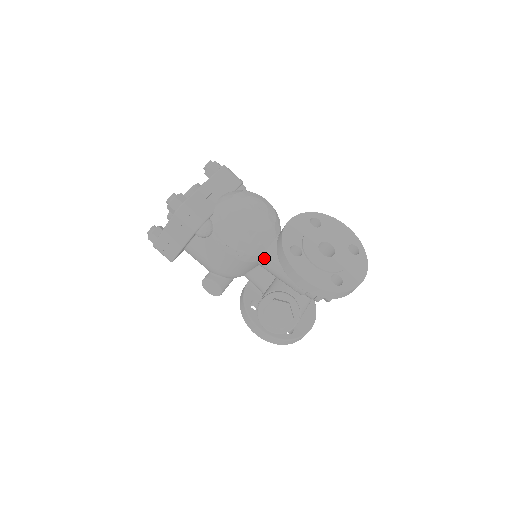
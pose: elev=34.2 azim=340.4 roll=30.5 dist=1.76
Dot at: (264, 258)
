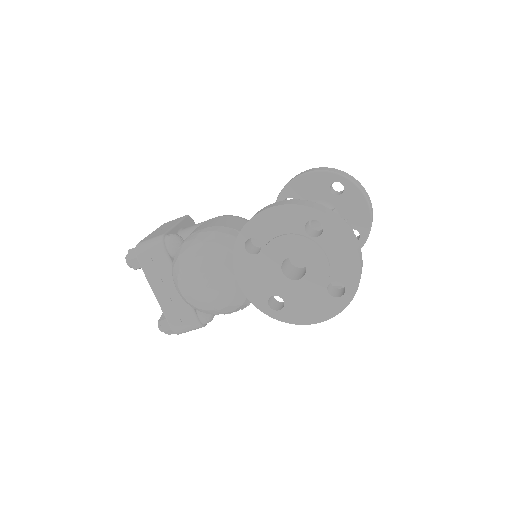
Dot at: occluded
